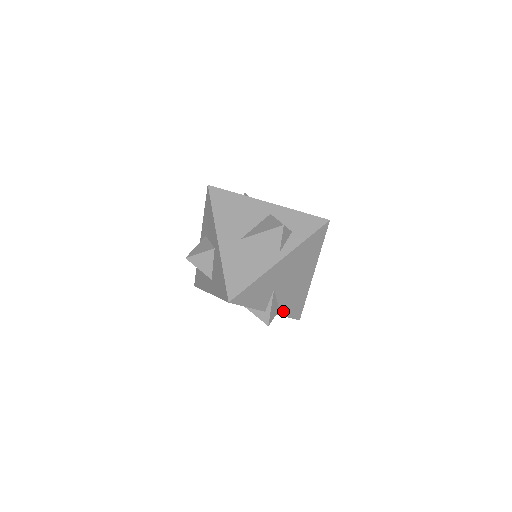
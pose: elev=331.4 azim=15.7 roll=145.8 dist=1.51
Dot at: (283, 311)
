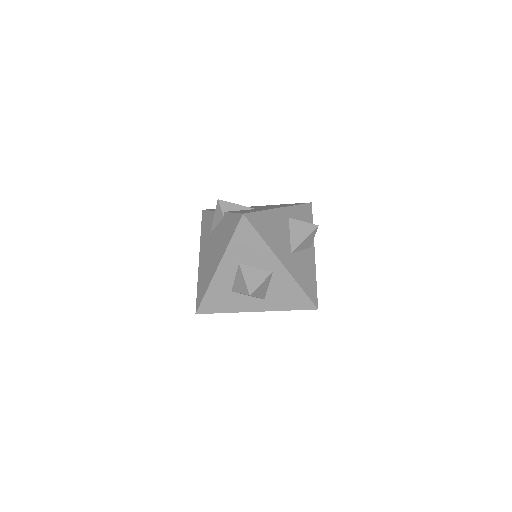
Dot at: occluded
